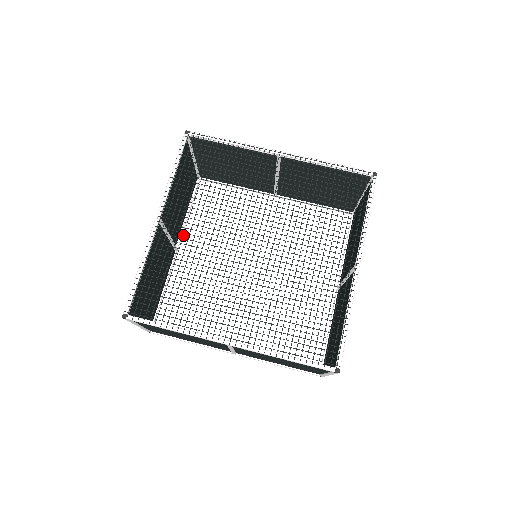
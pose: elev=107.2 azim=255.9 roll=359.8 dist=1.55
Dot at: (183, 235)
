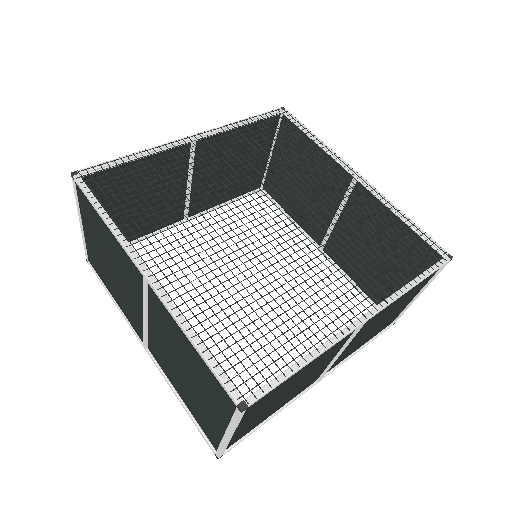
Dot at: (197, 265)
